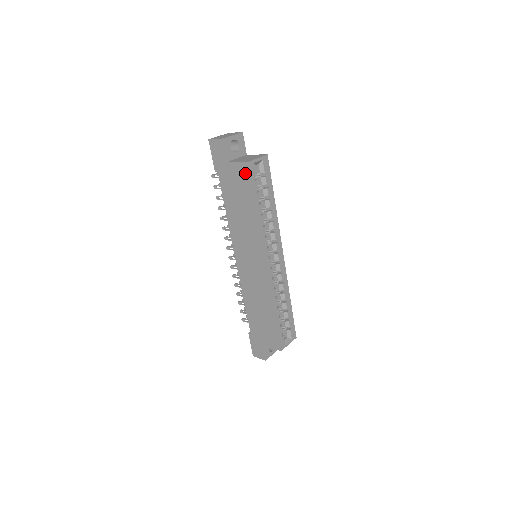
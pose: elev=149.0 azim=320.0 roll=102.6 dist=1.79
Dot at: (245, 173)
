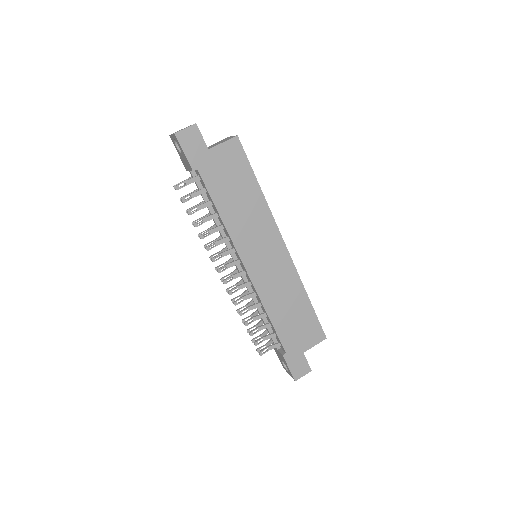
Dot at: (237, 150)
